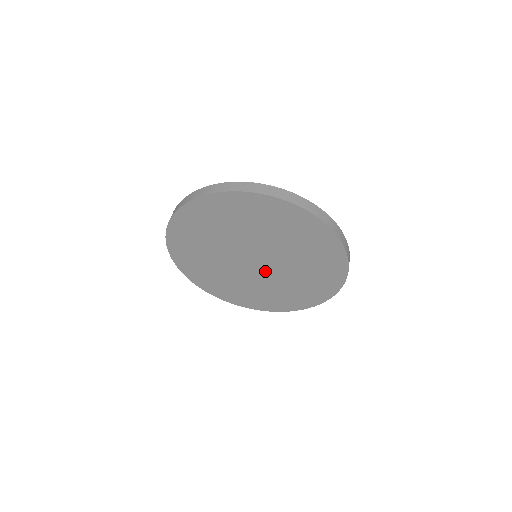
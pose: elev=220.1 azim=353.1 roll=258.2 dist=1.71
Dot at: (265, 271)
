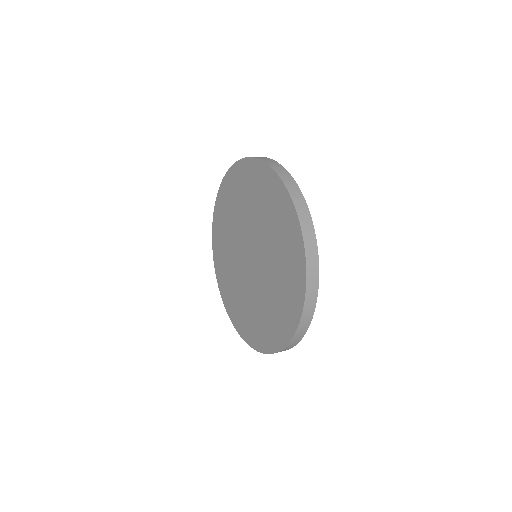
Dot at: (254, 276)
